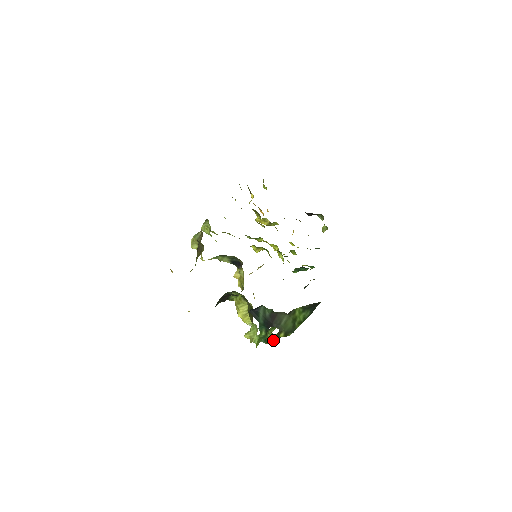
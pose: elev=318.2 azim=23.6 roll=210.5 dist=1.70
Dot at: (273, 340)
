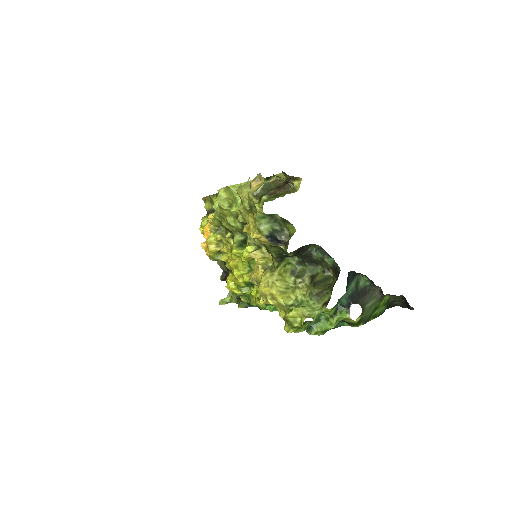
Dot at: (335, 325)
